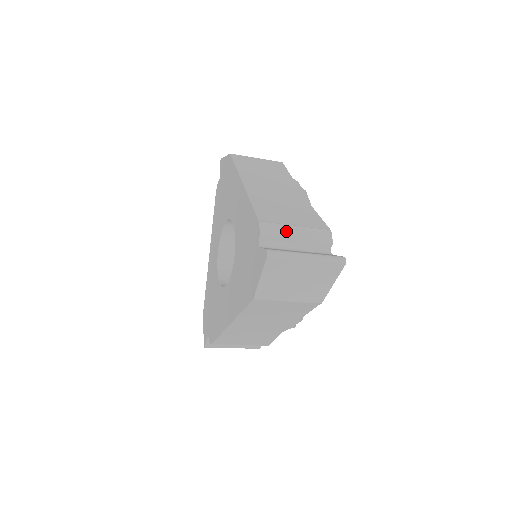
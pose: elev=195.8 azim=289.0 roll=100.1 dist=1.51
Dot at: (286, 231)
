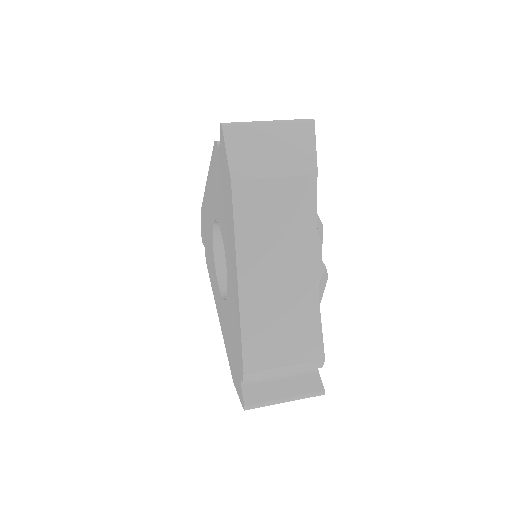
Dot at: (272, 373)
